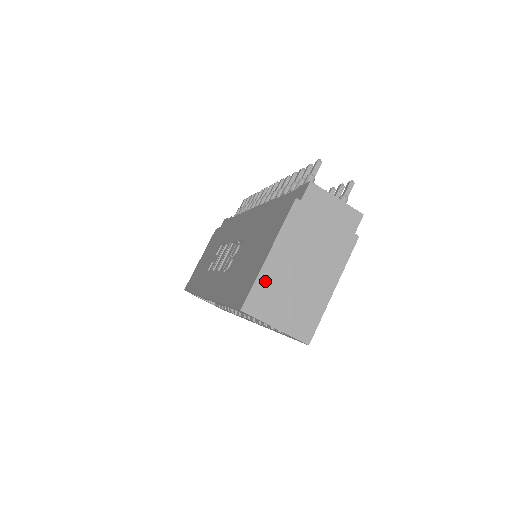
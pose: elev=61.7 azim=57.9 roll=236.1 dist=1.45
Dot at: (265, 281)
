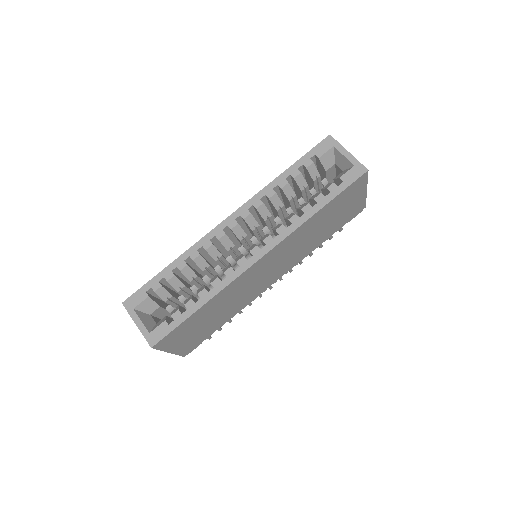
Dot at: occluded
